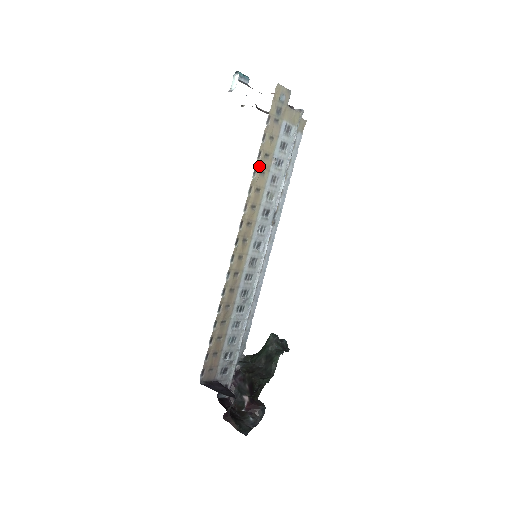
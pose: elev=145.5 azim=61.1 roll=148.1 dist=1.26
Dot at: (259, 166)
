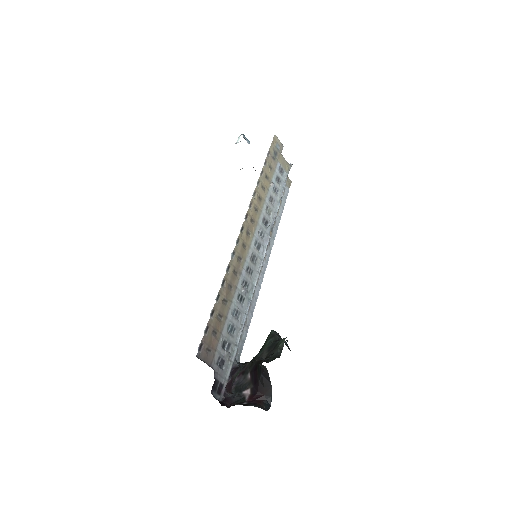
Dot at: (261, 181)
